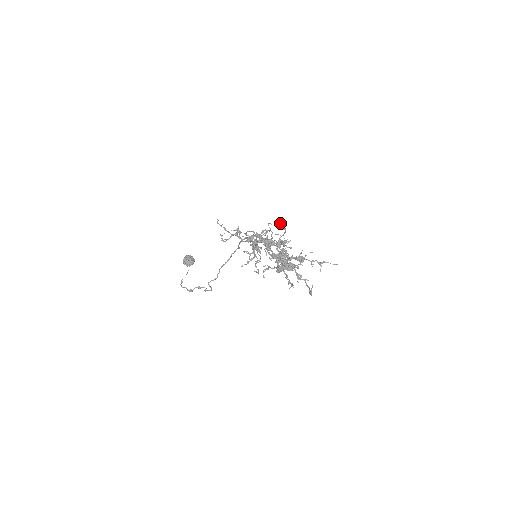
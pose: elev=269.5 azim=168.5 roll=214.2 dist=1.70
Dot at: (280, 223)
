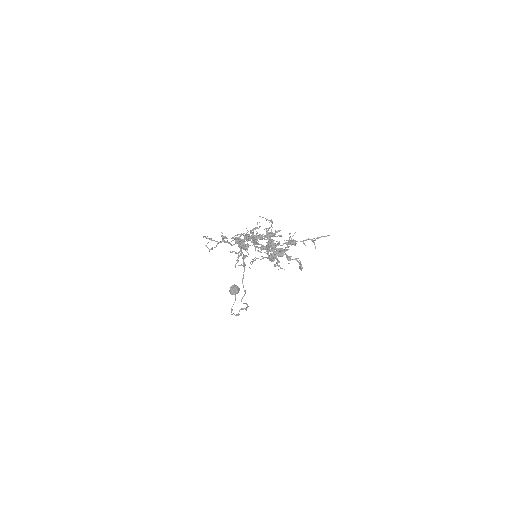
Dot at: (263, 217)
